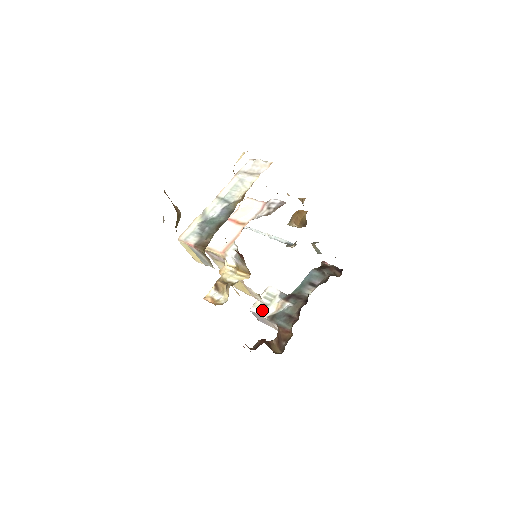
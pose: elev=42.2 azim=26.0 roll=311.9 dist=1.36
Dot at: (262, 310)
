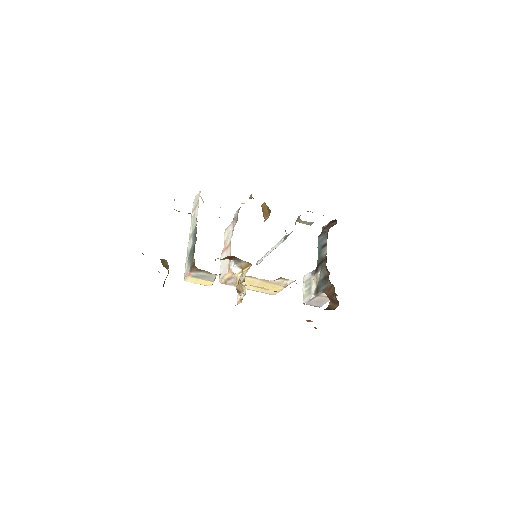
Dot at: (309, 295)
